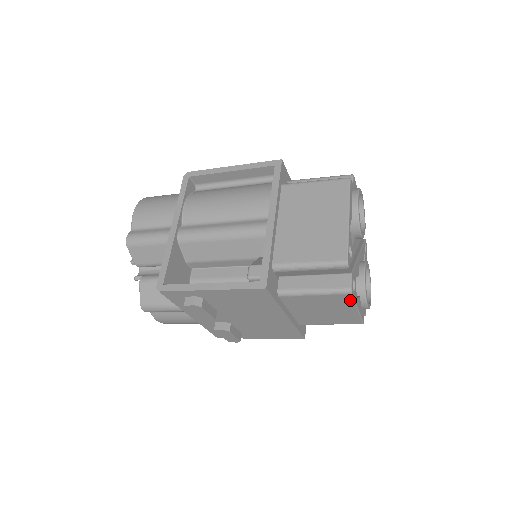
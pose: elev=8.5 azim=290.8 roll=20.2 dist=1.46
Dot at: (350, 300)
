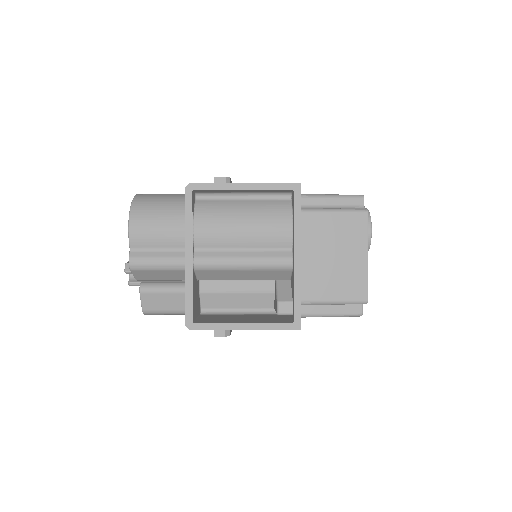
Dot at: occluded
